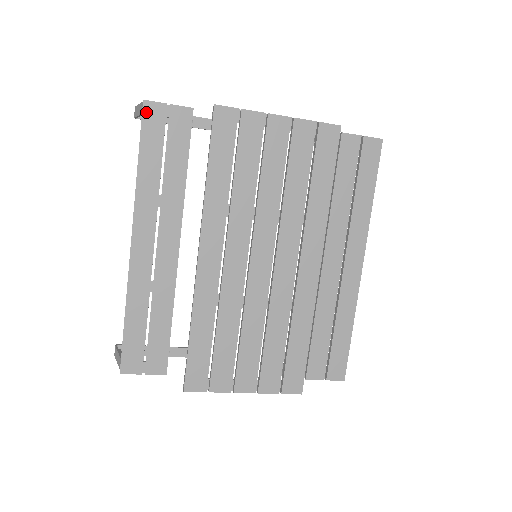
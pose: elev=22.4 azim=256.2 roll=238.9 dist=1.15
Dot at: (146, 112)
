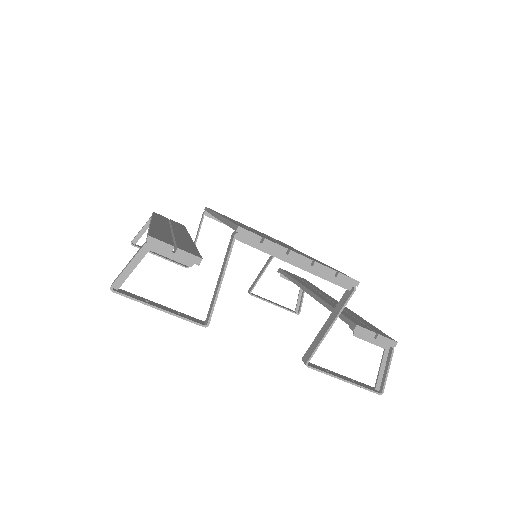
Dot at: (155, 213)
